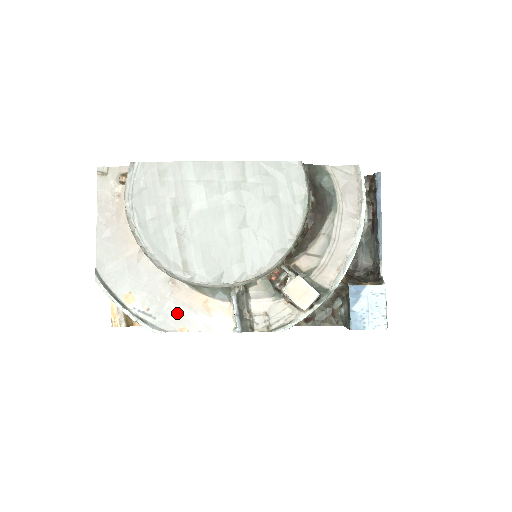
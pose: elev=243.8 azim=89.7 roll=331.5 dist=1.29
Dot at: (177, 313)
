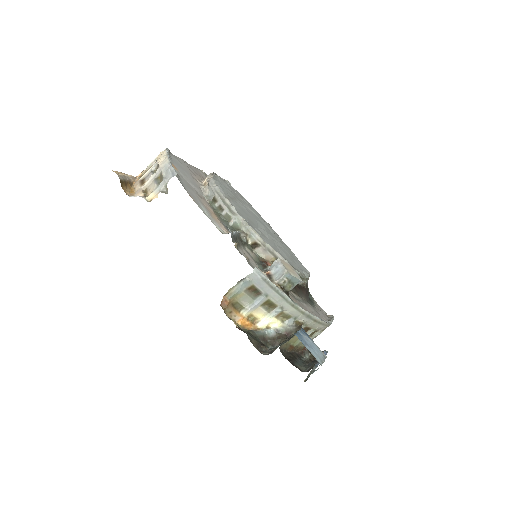
Dot at: (194, 196)
